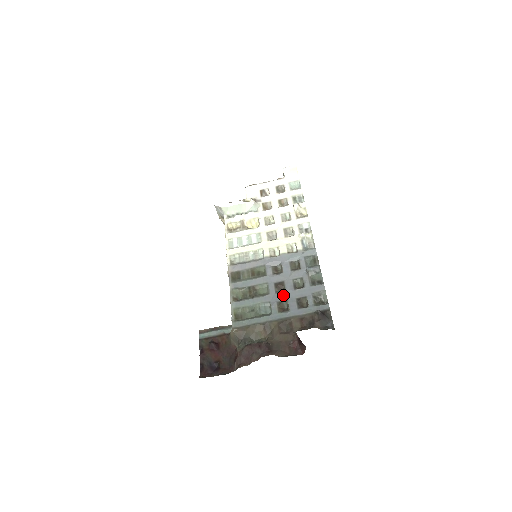
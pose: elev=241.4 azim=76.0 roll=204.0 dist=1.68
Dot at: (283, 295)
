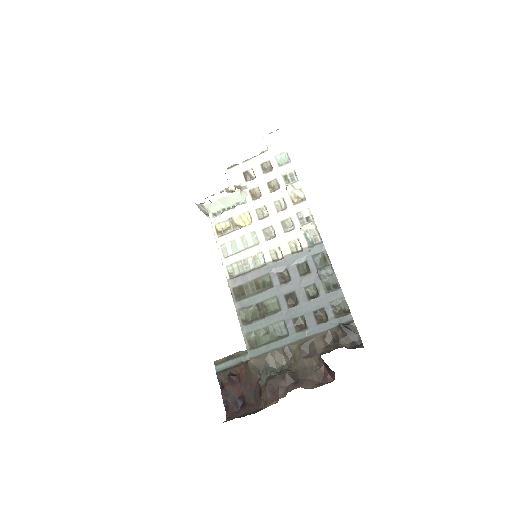
Dot at: (297, 309)
